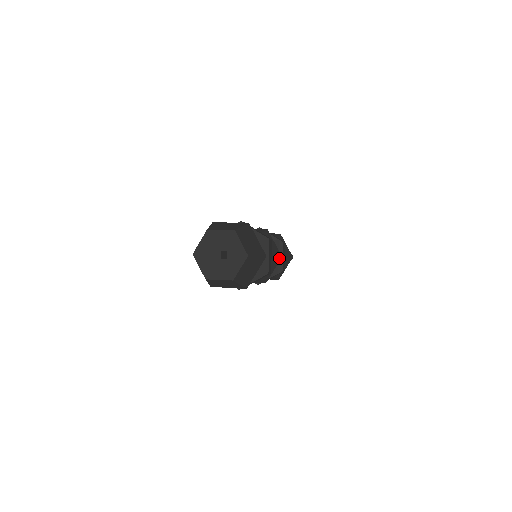
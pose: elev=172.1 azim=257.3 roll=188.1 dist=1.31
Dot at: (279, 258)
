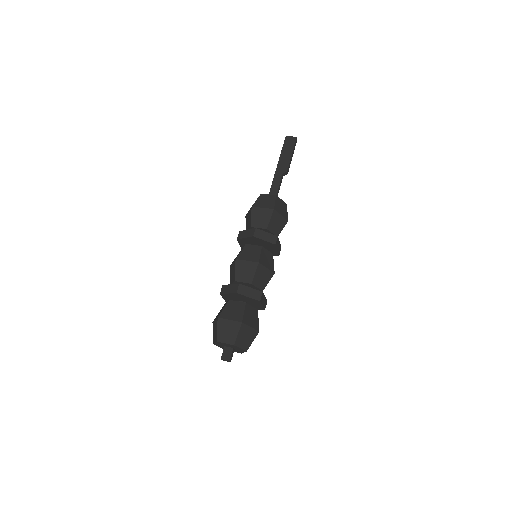
Dot at: (272, 276)
